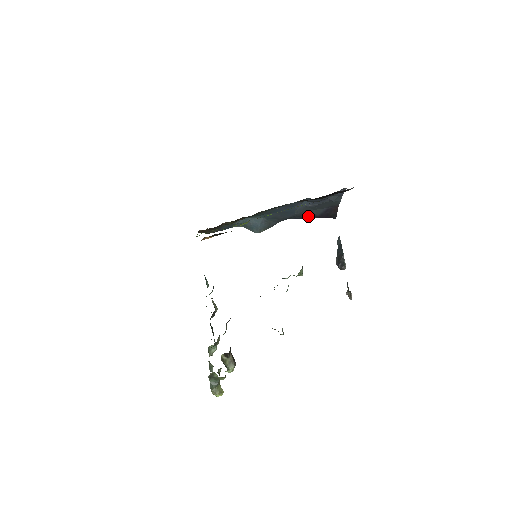
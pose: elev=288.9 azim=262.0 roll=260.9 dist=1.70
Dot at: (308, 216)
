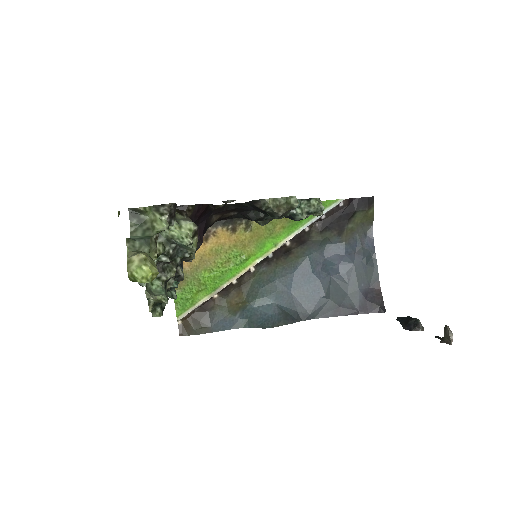
Dot at: (342, 311)
